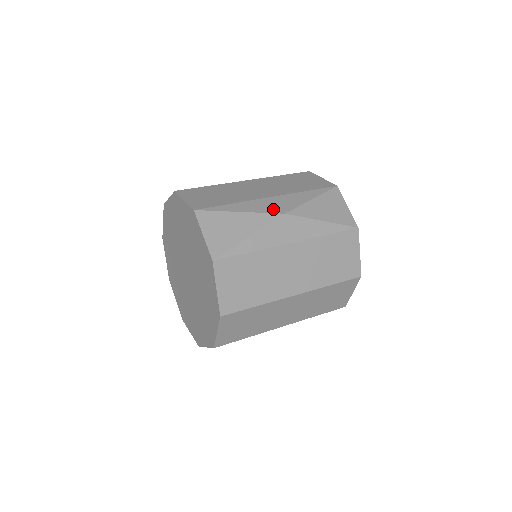
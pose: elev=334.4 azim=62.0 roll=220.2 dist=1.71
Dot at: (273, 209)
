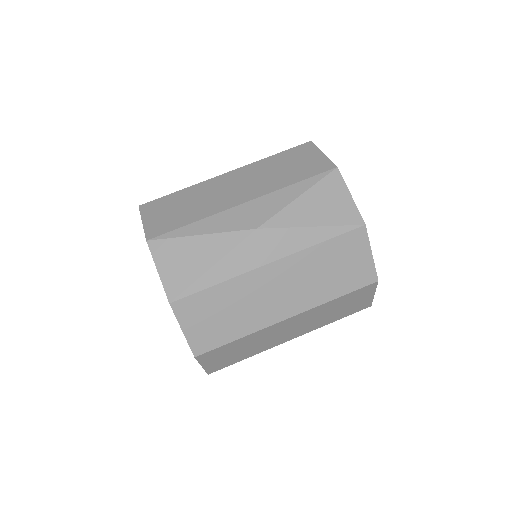
Dot at: (242, 223)
